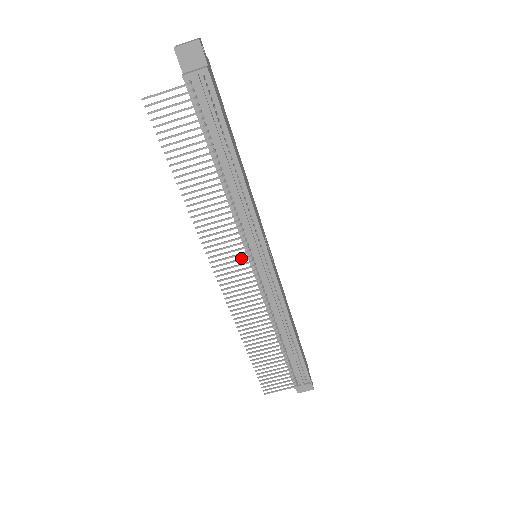
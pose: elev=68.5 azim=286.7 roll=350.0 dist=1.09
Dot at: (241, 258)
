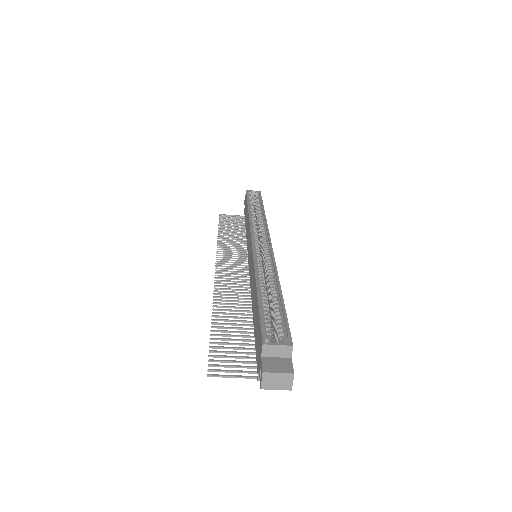
Dot at: (244, 275)
